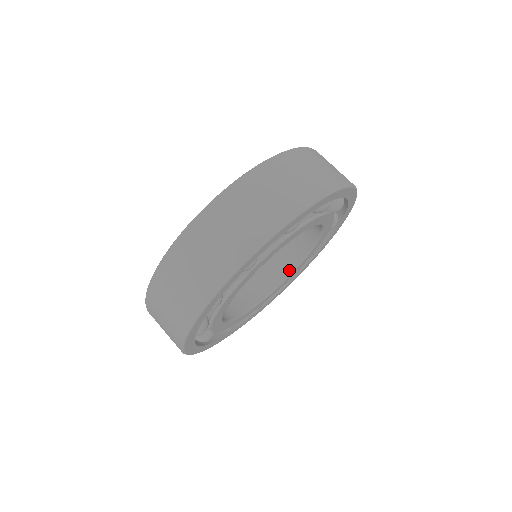
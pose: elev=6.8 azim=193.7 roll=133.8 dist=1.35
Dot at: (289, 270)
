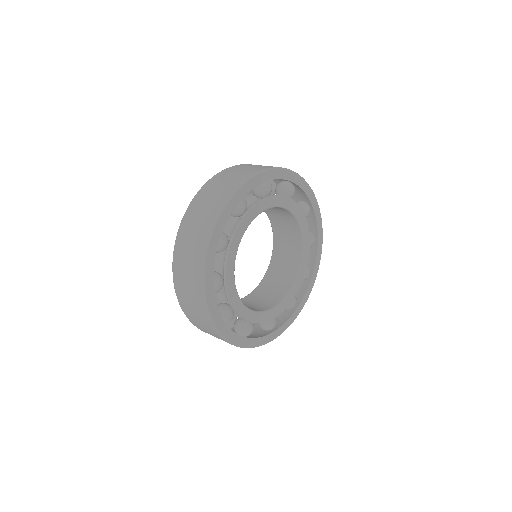
Dot at: (298, 262)
